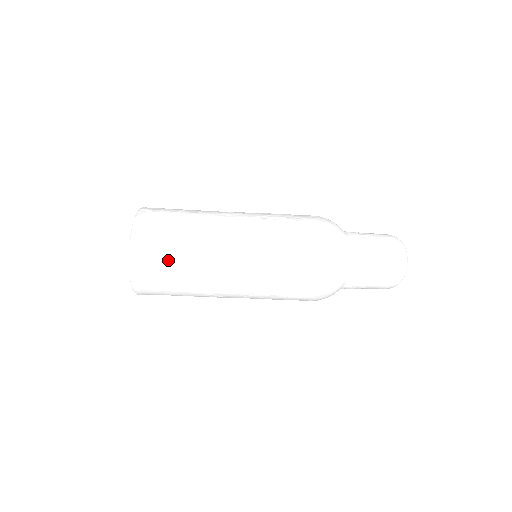
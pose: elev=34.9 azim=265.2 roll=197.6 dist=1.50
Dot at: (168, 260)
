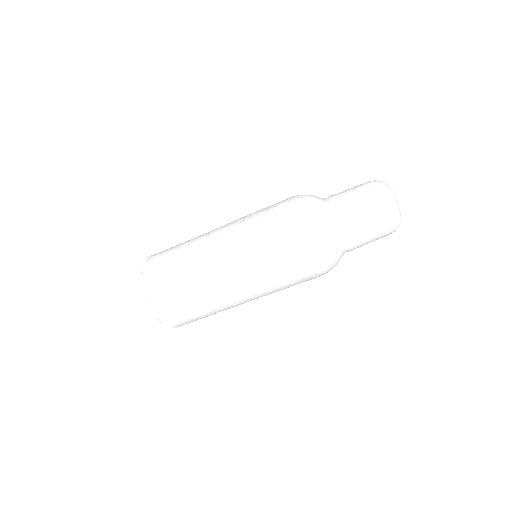
Dot at: (174, 291)
